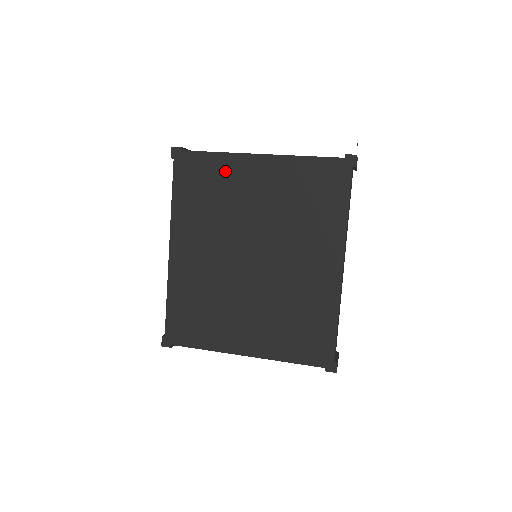
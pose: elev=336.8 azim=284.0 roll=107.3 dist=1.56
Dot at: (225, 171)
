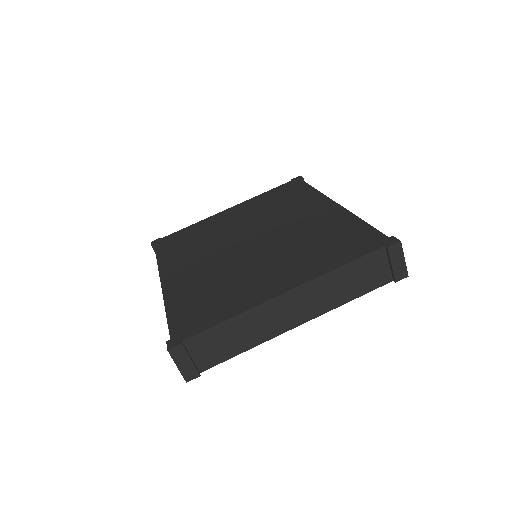
Dot at: occluded
